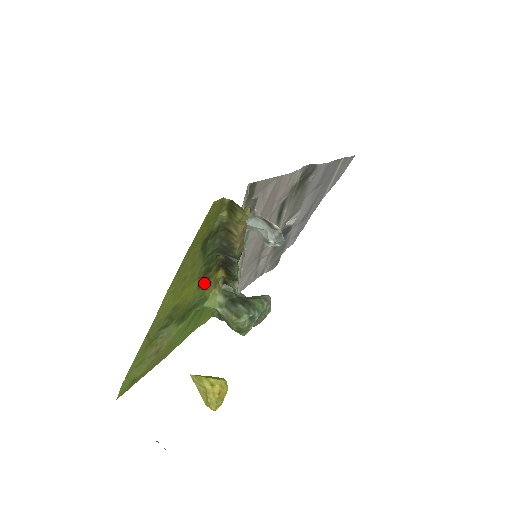
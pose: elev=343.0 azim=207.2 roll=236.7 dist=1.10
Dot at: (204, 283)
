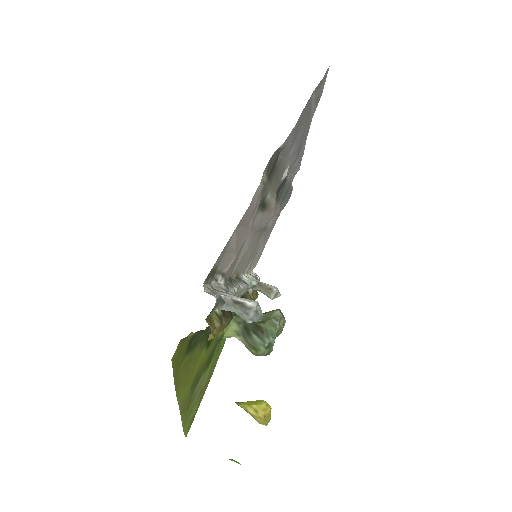
Dot at: (212, 339)
